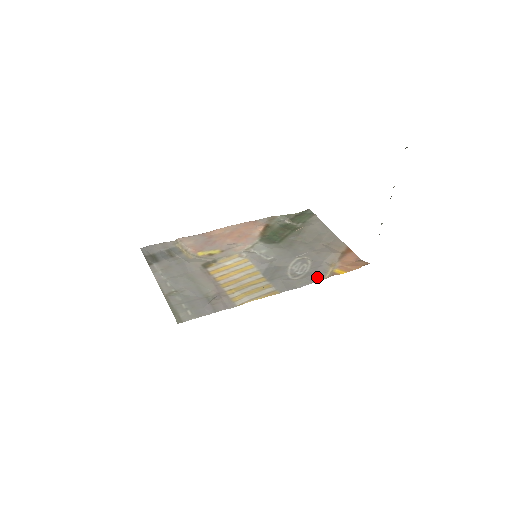
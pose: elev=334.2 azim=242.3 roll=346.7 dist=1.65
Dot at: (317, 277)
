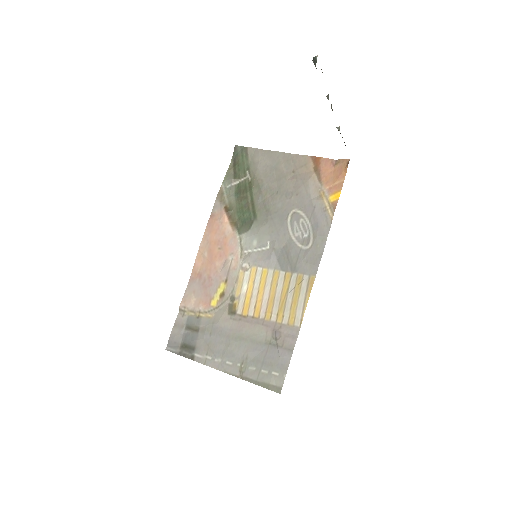
Dot at: (324, 224)
